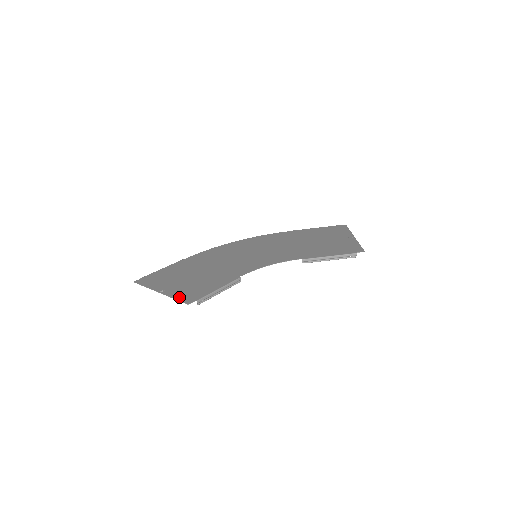
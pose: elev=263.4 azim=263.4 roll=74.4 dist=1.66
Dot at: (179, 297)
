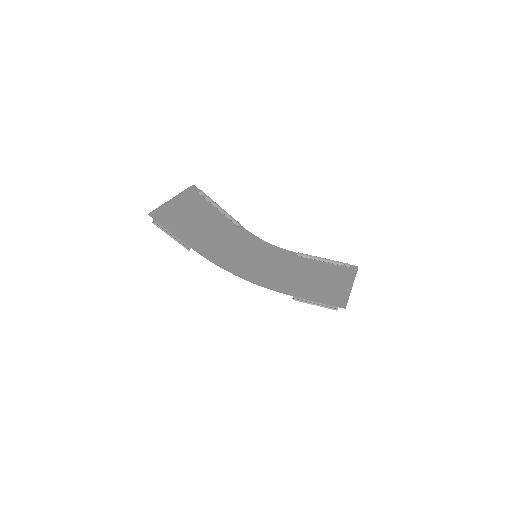
Dot at: (186, 193)
